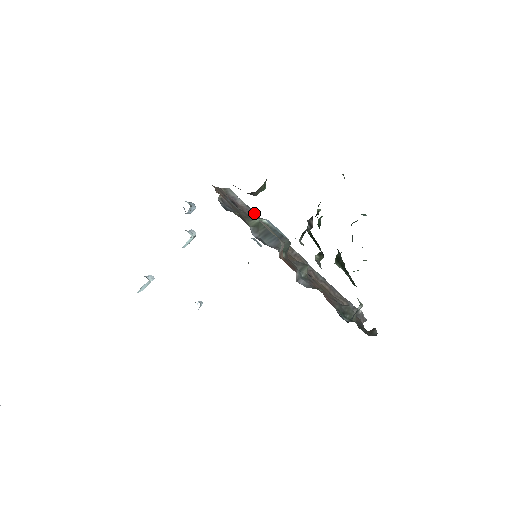
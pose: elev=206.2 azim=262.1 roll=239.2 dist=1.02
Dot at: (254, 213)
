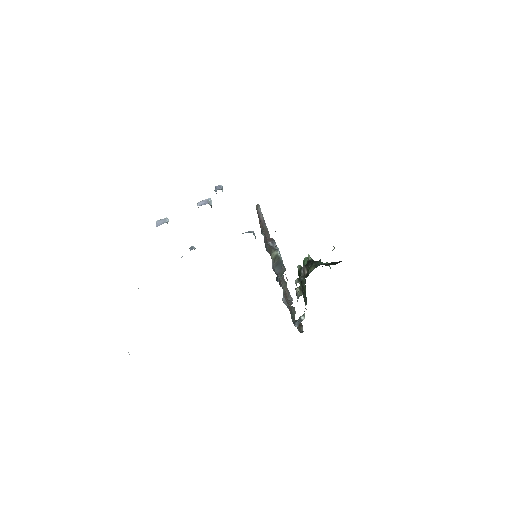
Dot at: occluded
